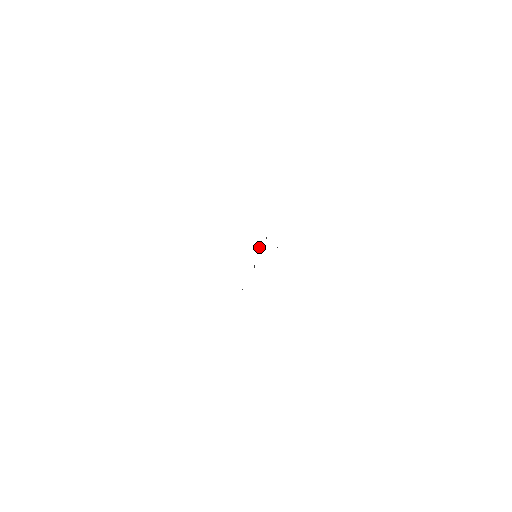
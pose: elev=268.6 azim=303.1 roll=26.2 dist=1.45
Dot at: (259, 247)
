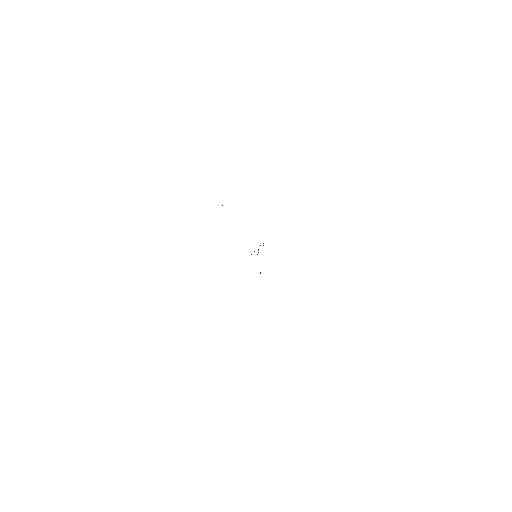
Dot at: occluded
